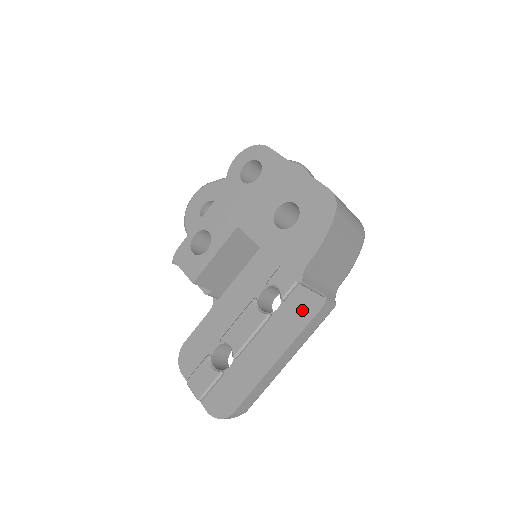
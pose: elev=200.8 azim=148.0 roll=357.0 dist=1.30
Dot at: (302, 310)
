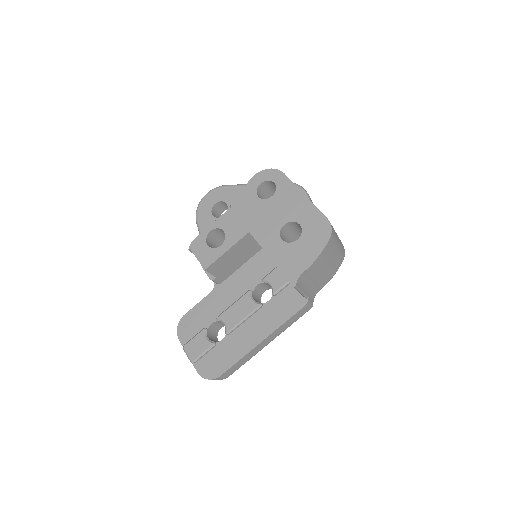
Dot at: (288, 306)
